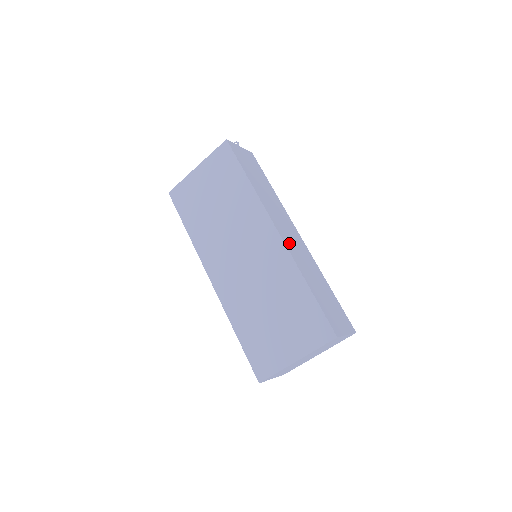
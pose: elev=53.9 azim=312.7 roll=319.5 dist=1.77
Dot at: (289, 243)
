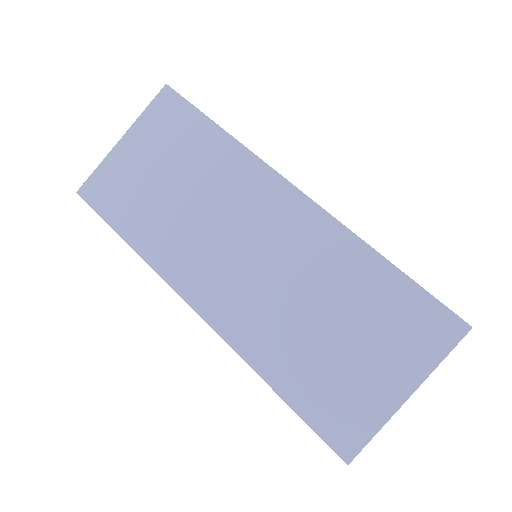
Dot at: occluded
